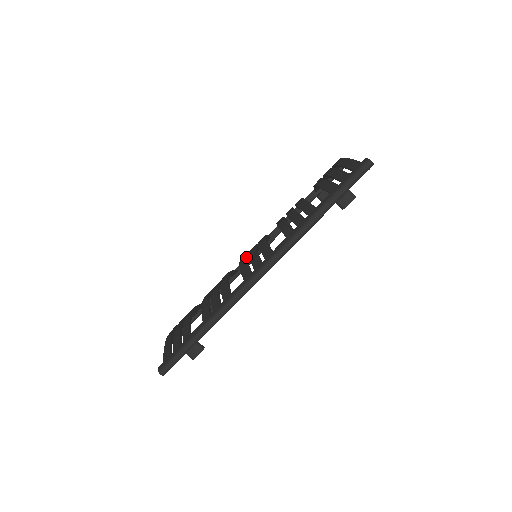
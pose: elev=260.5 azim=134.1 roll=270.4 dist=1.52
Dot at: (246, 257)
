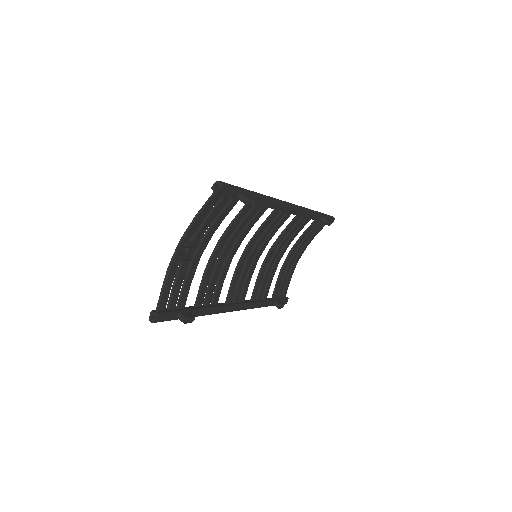
Dot at: (251, 247)
